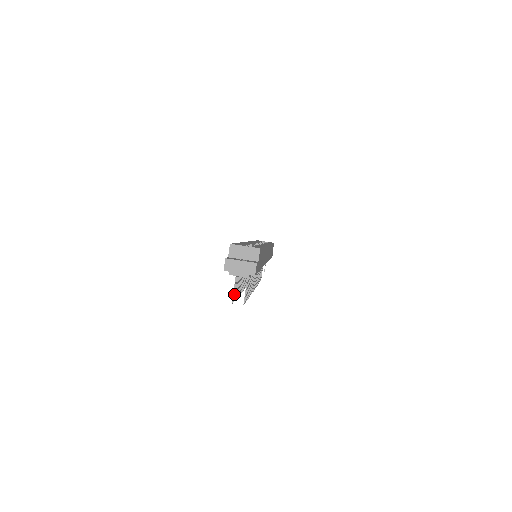
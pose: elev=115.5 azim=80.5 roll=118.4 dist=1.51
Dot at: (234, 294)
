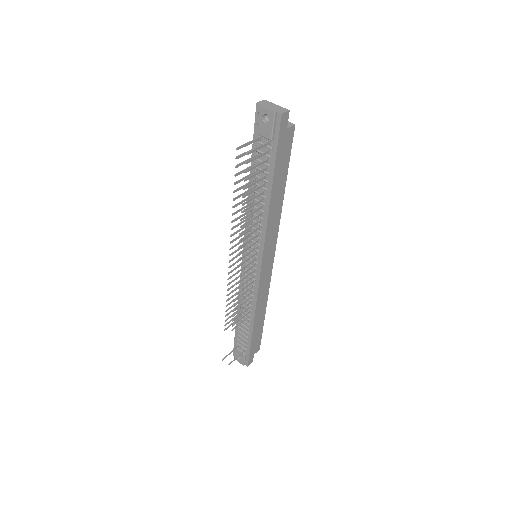
Dot at: (242, 154)
